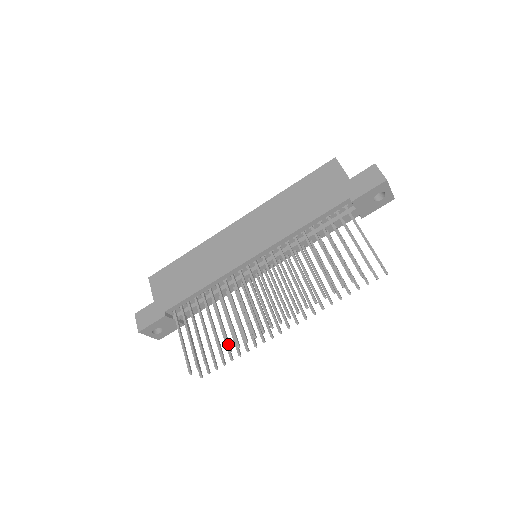
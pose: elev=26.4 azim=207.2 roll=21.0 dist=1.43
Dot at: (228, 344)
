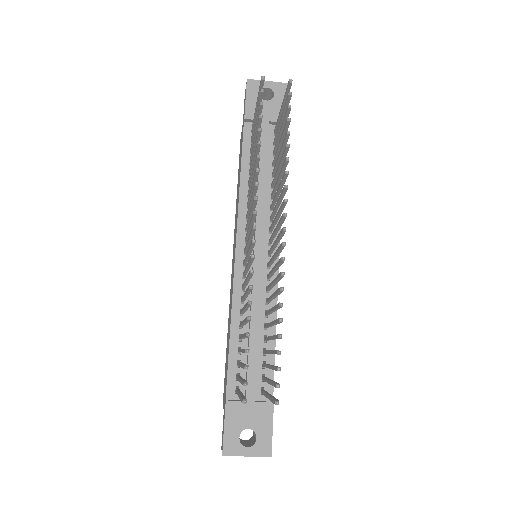
Dot at: (246, 318)
